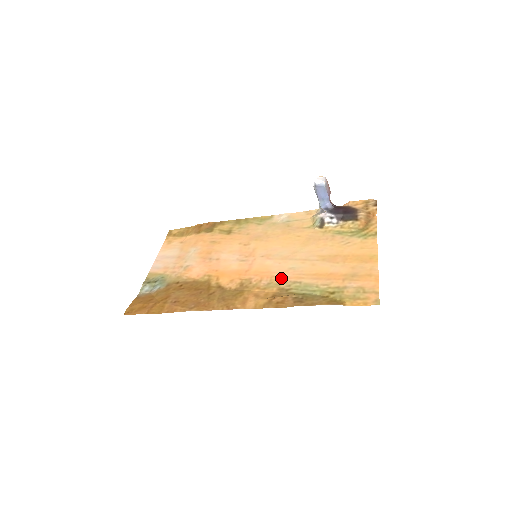
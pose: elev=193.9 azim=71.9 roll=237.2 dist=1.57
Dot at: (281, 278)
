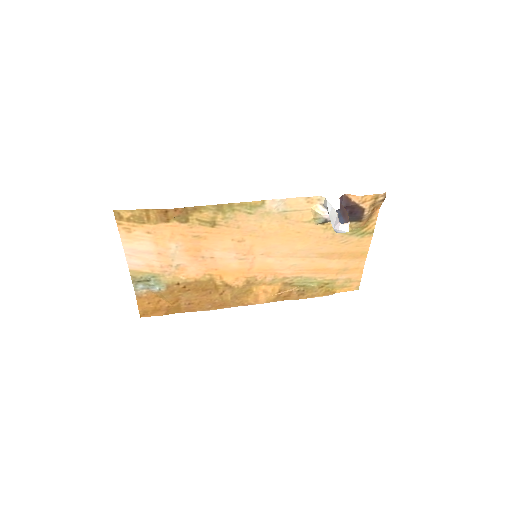
Dot at: (284, 275)
